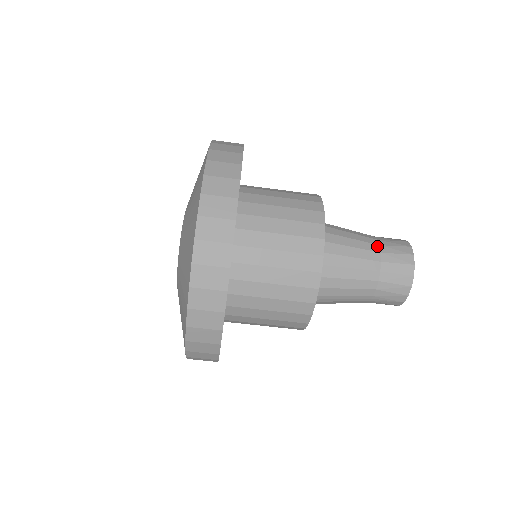
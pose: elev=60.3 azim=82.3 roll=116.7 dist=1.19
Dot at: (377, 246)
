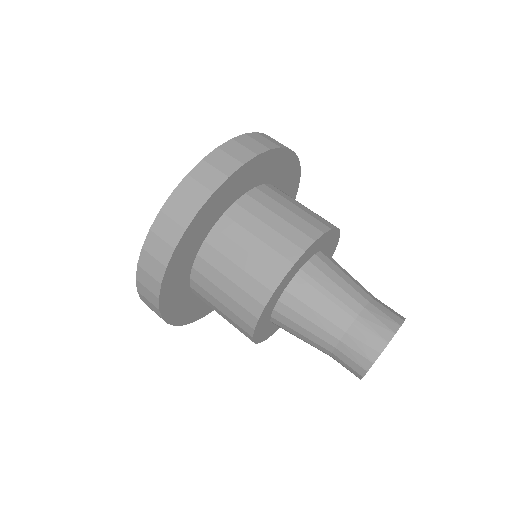
Dot at: occluded
